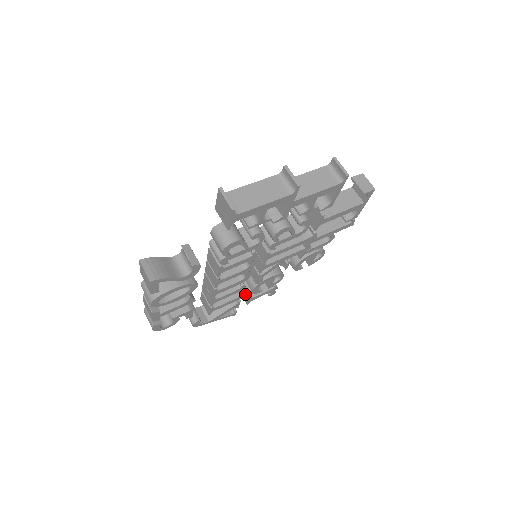
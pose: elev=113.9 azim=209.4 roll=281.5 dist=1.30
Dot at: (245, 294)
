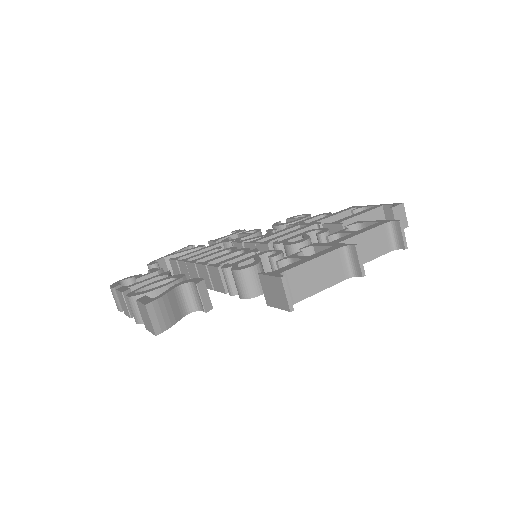
Dot at: occluded
